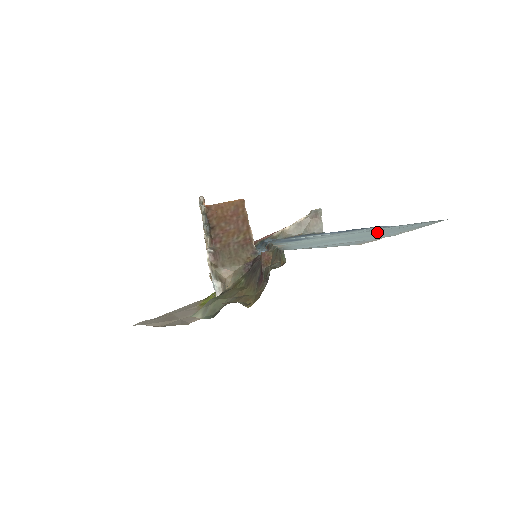
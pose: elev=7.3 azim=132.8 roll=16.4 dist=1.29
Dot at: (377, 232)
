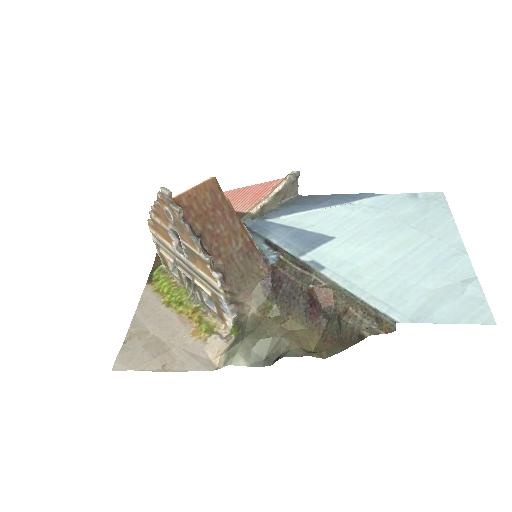
Dot at: (417, 238)
